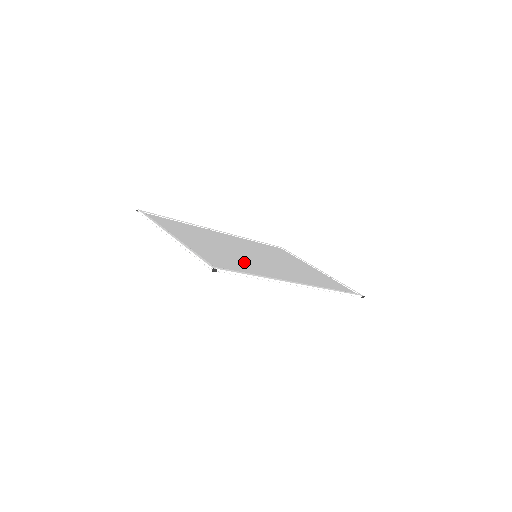
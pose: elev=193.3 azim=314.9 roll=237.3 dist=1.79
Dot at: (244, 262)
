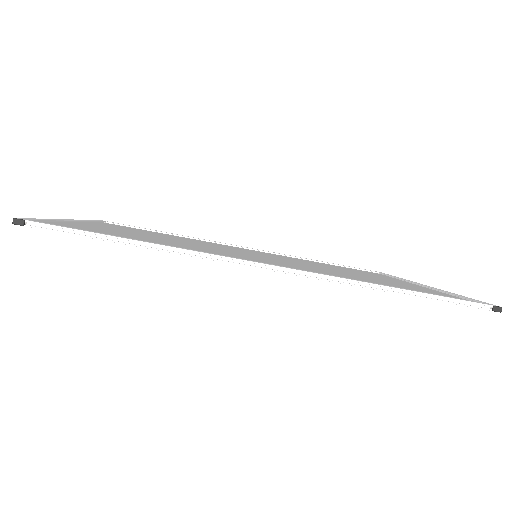
Dot at: (178, 244)
